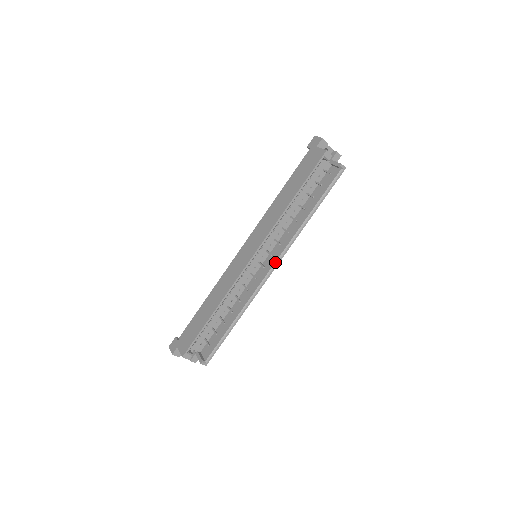
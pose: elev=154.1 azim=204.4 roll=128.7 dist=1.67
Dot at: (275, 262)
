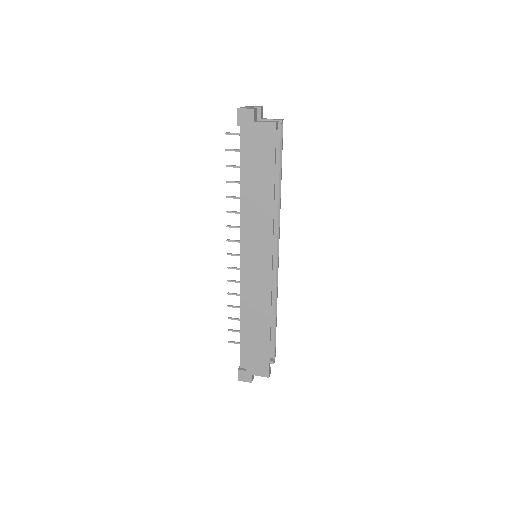
Dot at: (277, 247)
